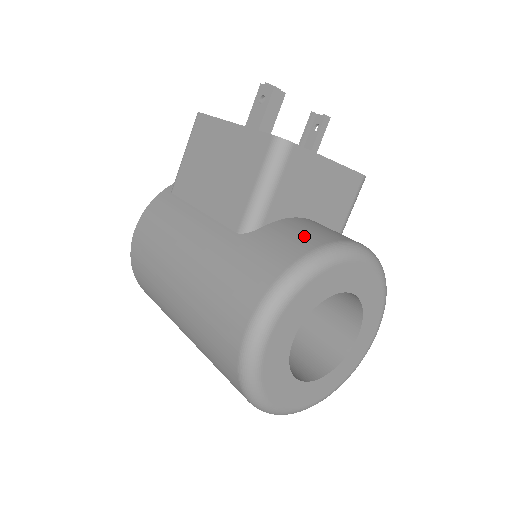
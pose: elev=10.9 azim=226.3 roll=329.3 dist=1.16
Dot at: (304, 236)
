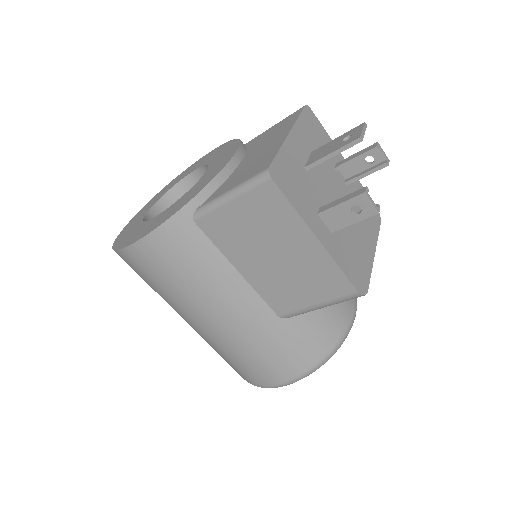
Dot at: (330, 326)
